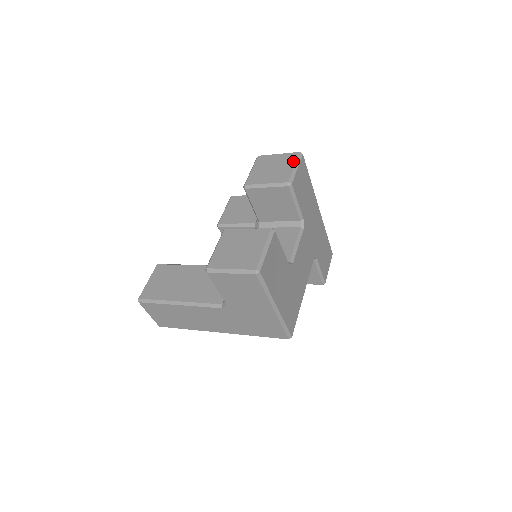
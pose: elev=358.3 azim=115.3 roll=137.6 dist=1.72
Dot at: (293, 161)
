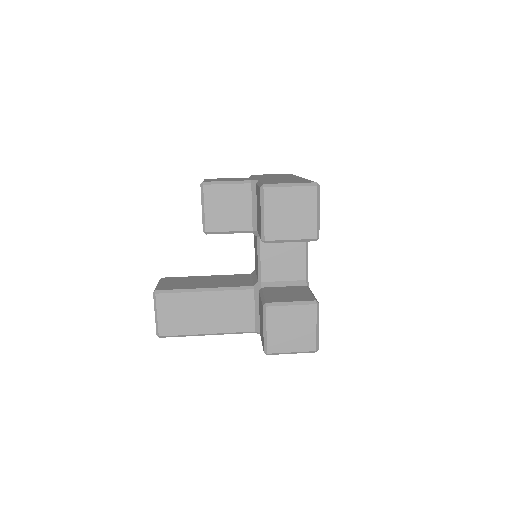
Dot at: (314, 203)
